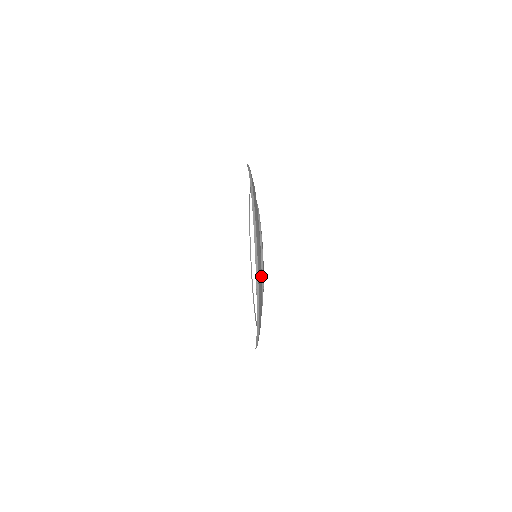
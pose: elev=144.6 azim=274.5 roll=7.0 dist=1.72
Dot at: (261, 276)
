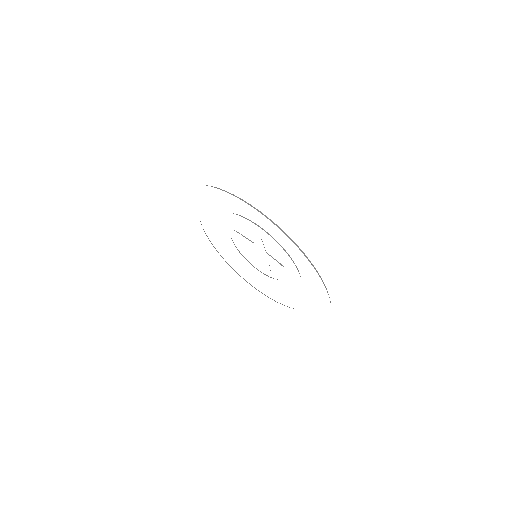
Dot at: occluded
